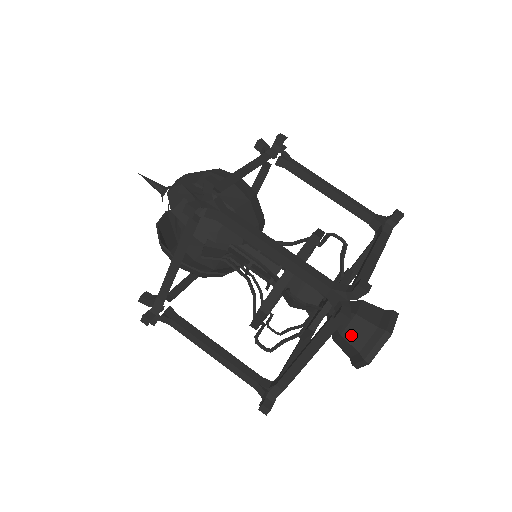
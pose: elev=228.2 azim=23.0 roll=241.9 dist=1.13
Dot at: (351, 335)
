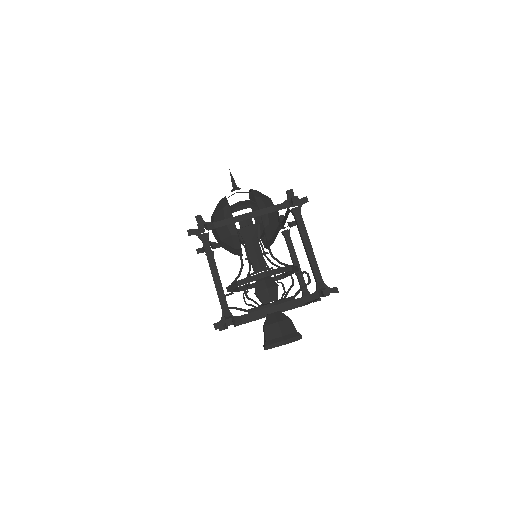
Dot at: (283, 326)
